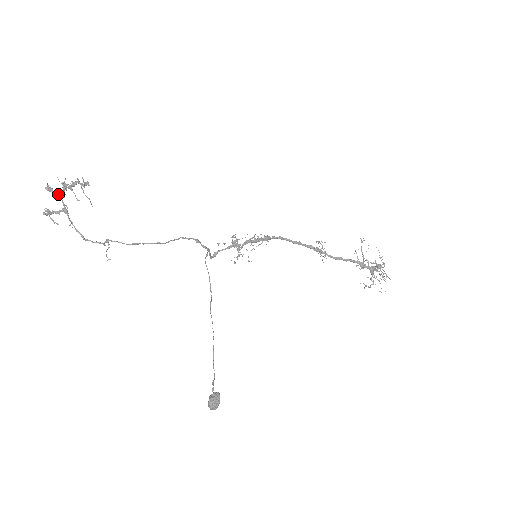
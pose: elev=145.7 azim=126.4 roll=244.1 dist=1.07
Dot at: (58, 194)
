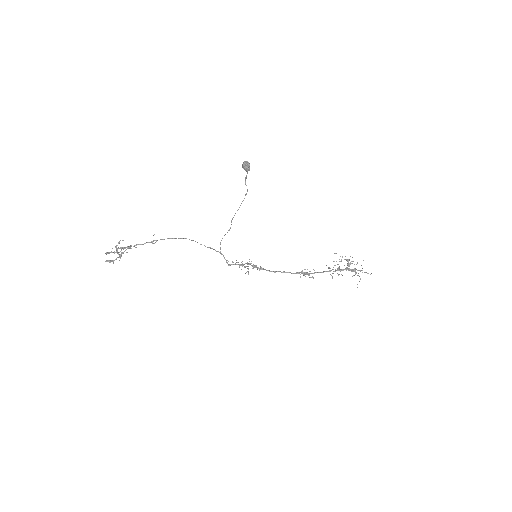
Dot at: (114, 252)
